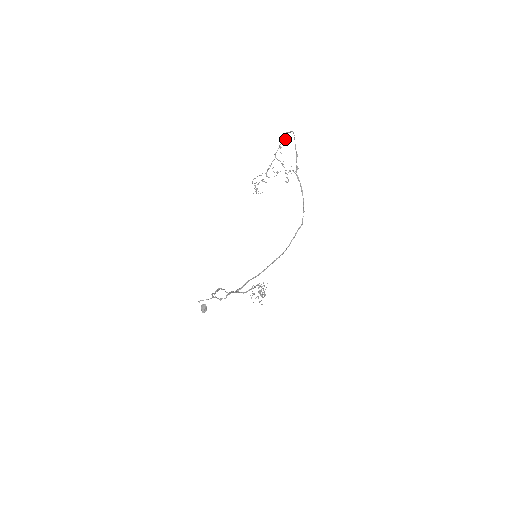
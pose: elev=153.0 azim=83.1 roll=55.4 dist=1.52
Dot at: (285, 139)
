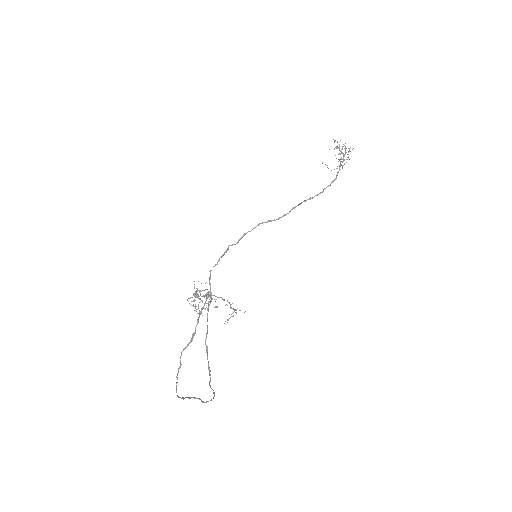
Dot at: (192, 337)
